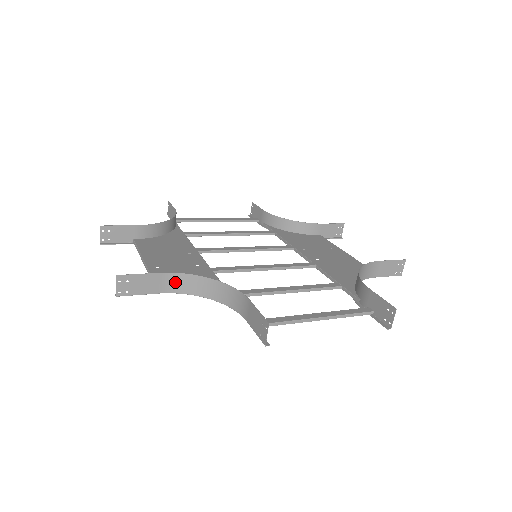
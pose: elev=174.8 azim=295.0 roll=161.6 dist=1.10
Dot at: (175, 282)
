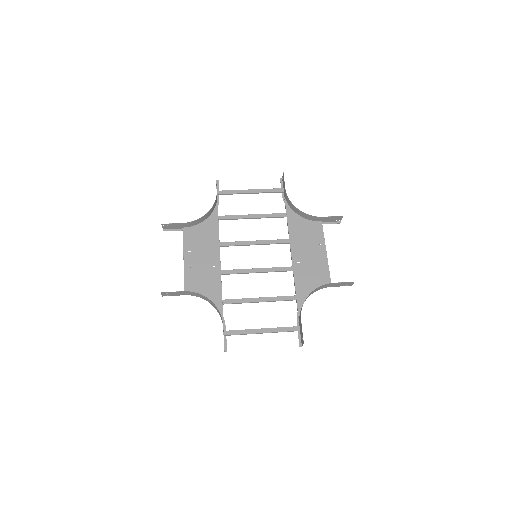
Dot at: (193, 293)
